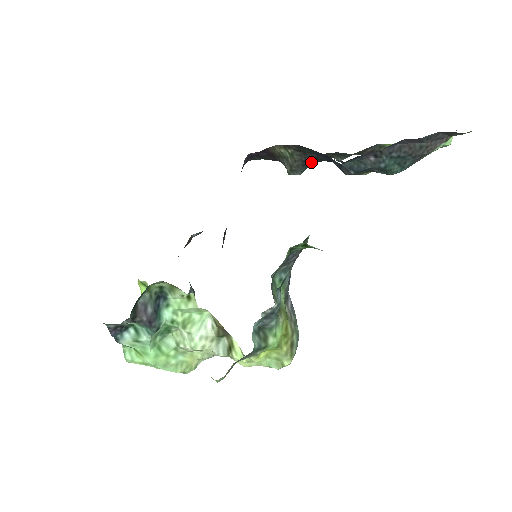
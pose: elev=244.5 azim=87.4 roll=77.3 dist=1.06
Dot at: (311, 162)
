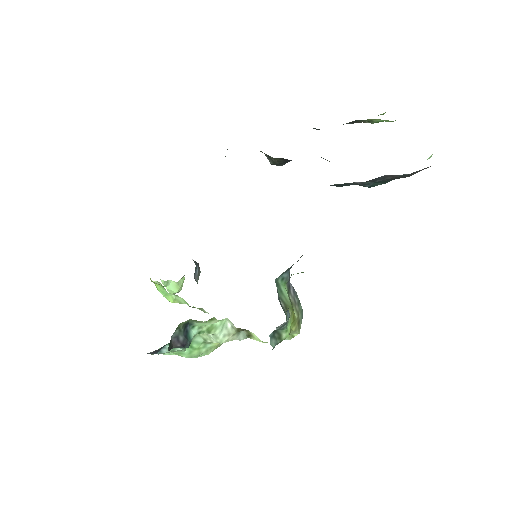
Dot at: occluded
